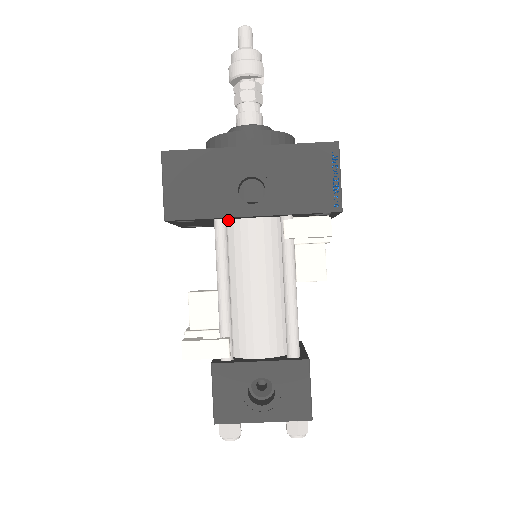
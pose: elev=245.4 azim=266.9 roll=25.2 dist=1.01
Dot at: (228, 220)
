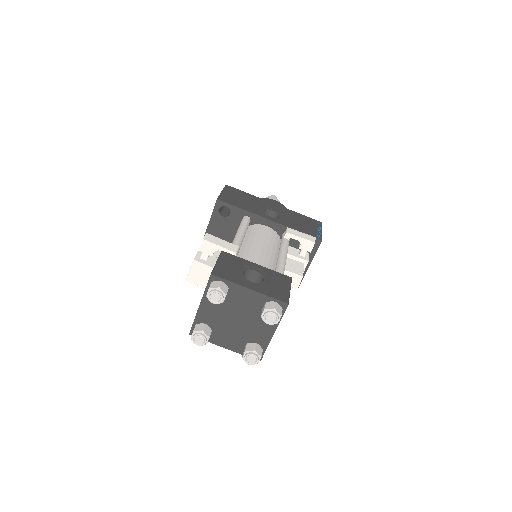
Dot at: (249, 226)
